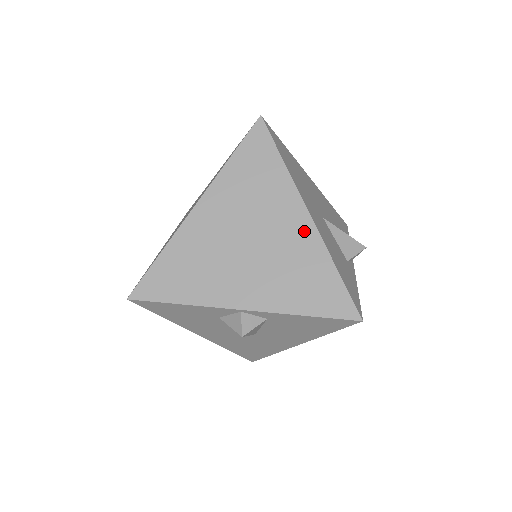
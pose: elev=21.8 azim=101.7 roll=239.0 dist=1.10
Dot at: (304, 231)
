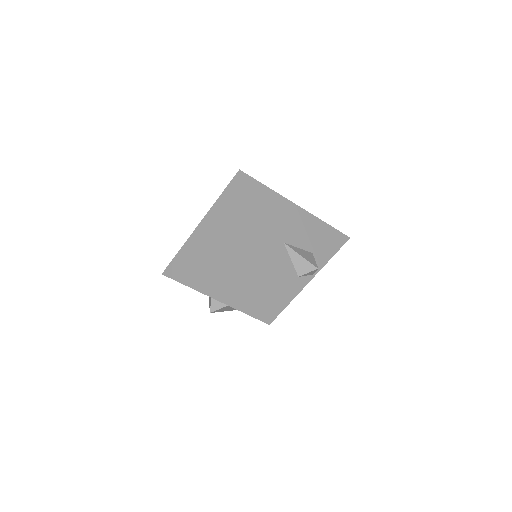
Dot at: (249, 256)
